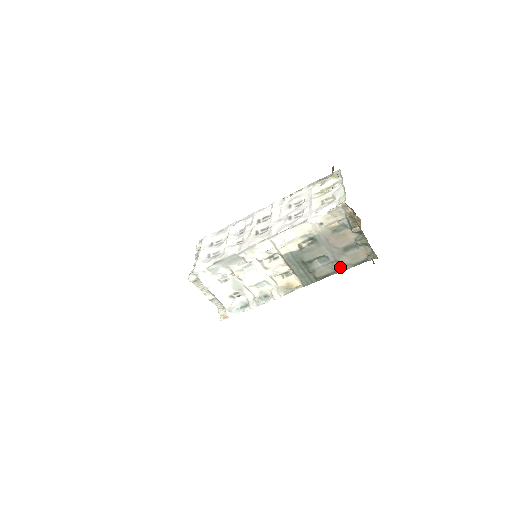
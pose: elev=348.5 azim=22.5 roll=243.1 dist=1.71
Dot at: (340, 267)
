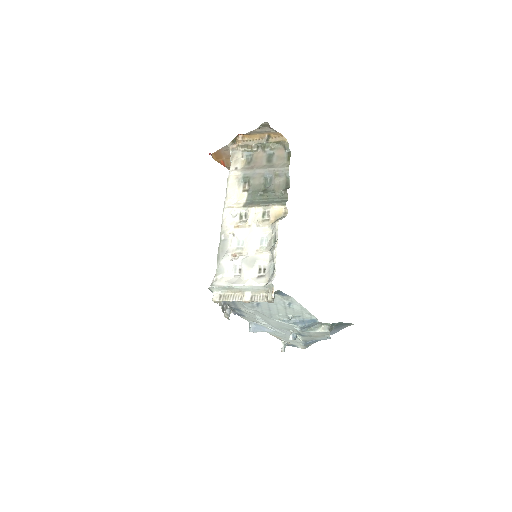
Dot at: (283, 171)
